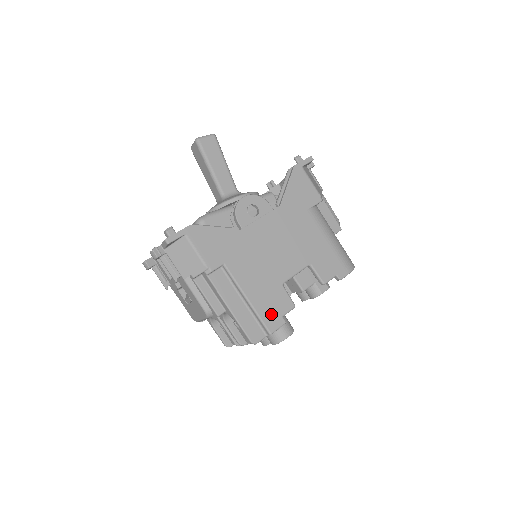
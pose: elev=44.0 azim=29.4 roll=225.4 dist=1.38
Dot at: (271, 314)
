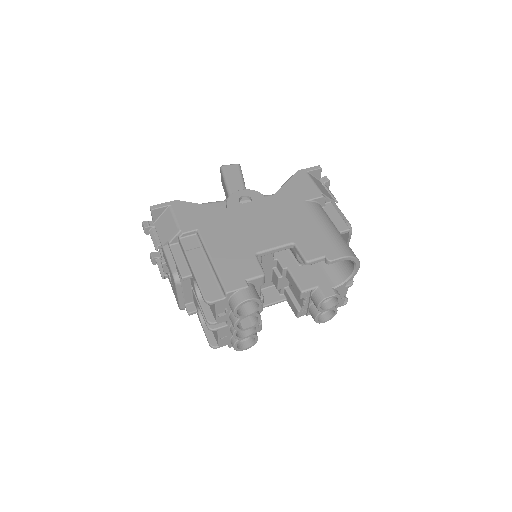
Dot at: (233, 276)
